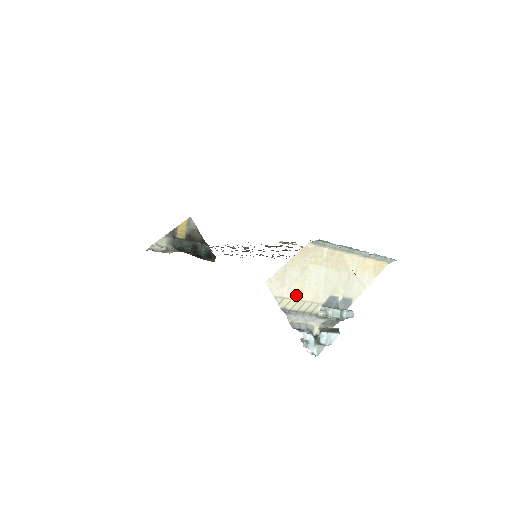
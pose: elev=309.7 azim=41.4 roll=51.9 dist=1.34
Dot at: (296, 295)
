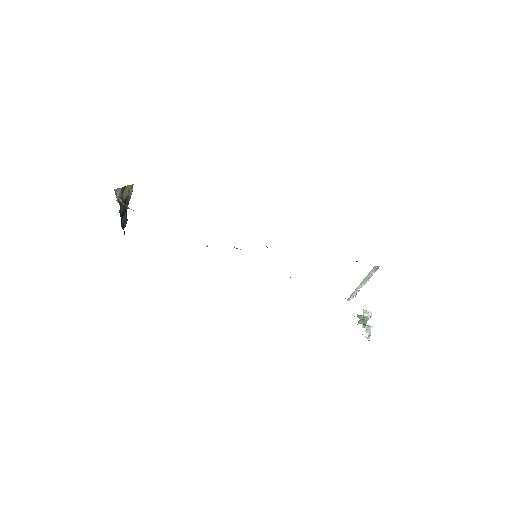
Dot at: occluded
